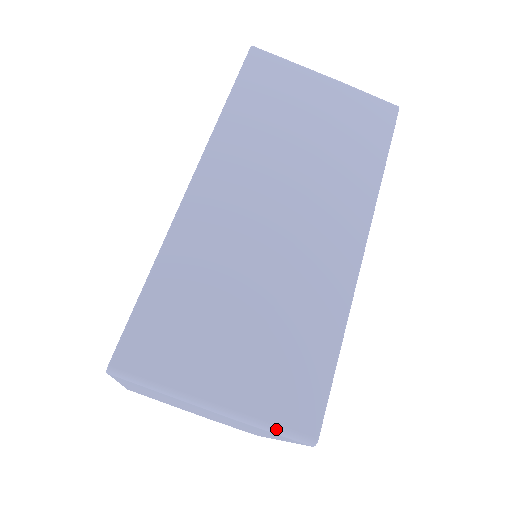
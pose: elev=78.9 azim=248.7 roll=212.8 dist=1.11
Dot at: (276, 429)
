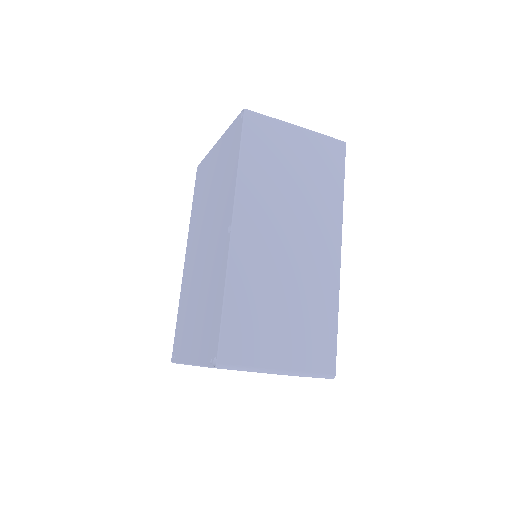
Dot at: (314, 375)
